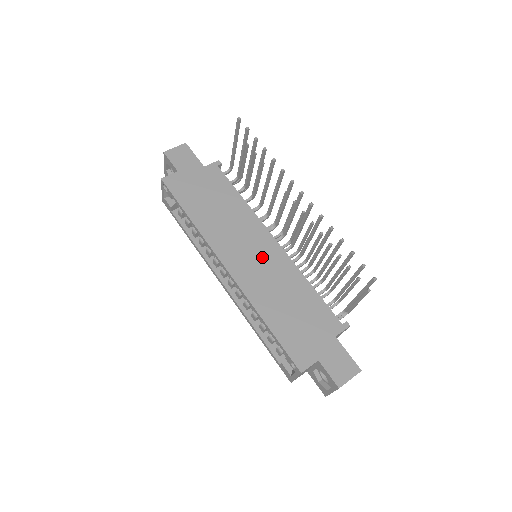
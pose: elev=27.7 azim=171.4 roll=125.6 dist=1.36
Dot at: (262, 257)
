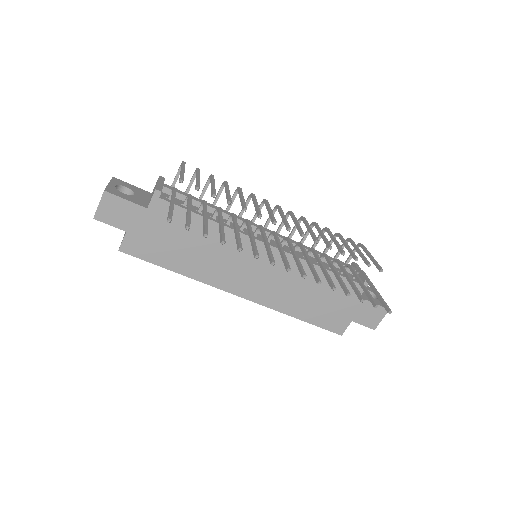
Dot at: (266, 269)
